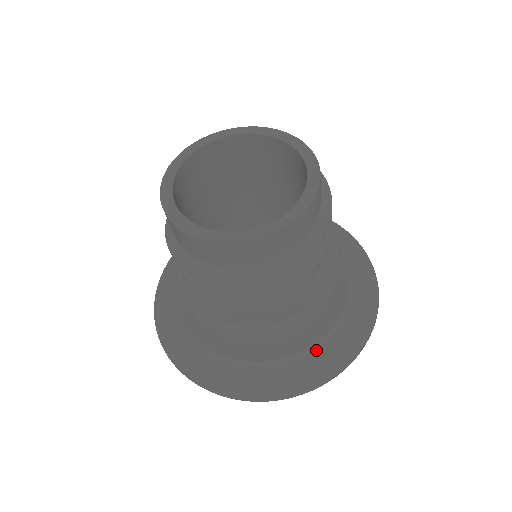
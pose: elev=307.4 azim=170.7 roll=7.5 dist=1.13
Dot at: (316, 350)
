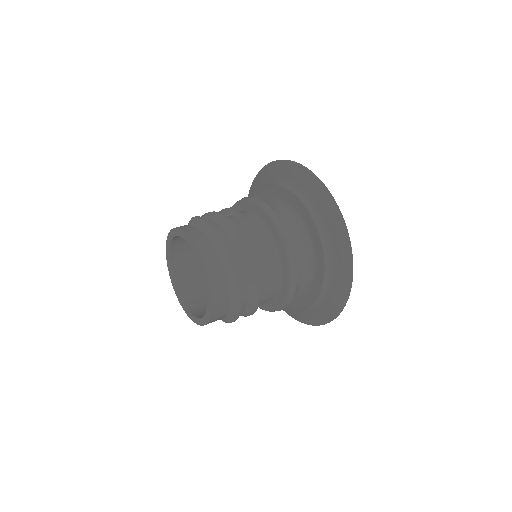
Dot at: (310, 308)
